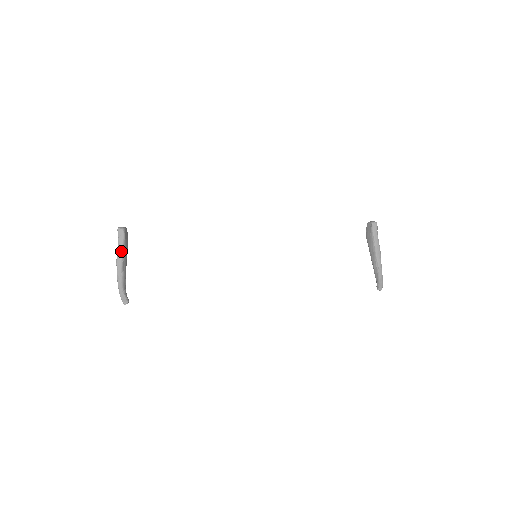
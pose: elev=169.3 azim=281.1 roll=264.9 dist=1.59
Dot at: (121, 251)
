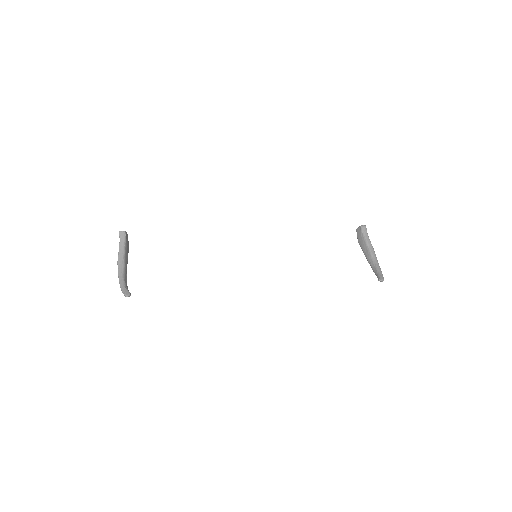
Dot at: (122, 251)
